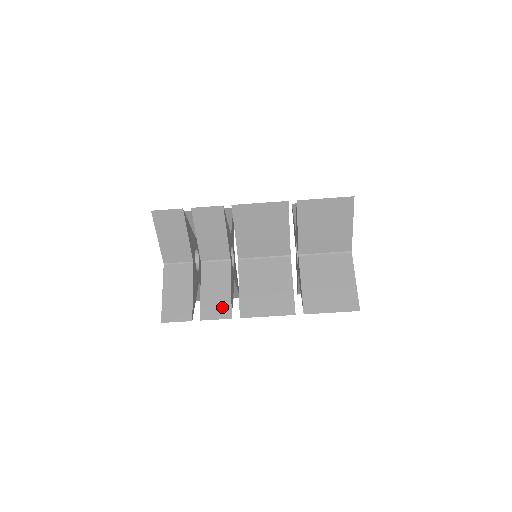
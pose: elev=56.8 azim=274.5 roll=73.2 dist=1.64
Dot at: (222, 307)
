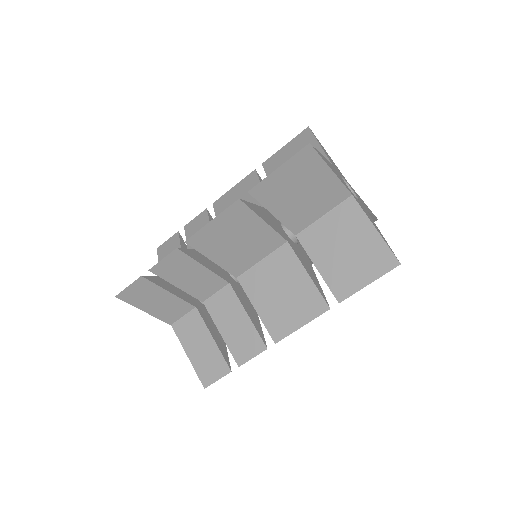
Dot at: (251, 341)
